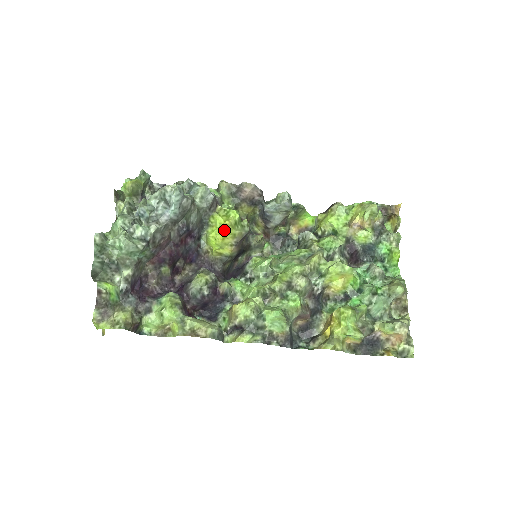
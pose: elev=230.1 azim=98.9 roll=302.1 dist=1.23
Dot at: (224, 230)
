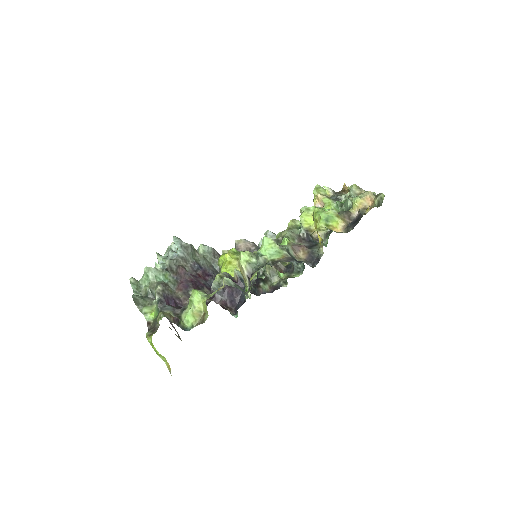
Dot at: (226, 257)
